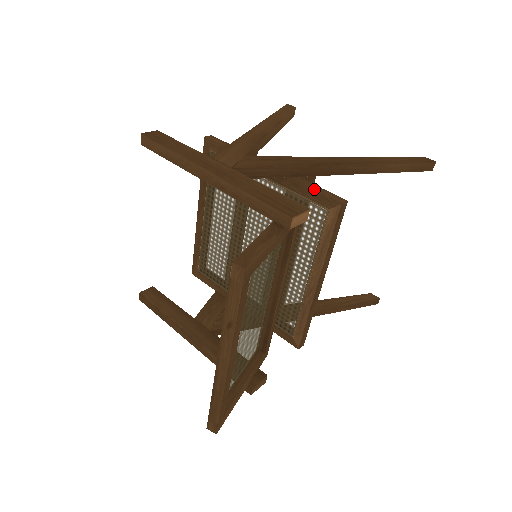
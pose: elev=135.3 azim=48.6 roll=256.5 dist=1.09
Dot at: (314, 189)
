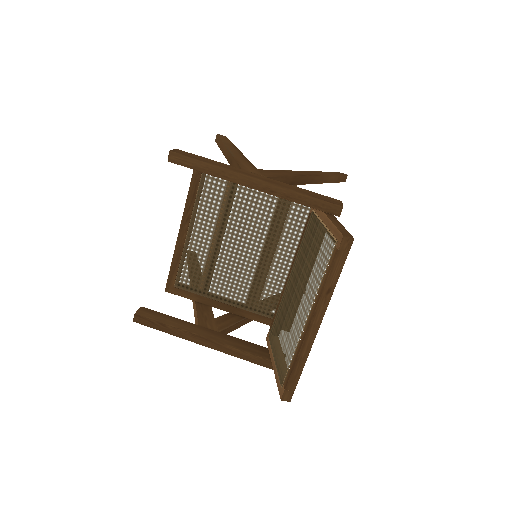
Dot at: occluded
